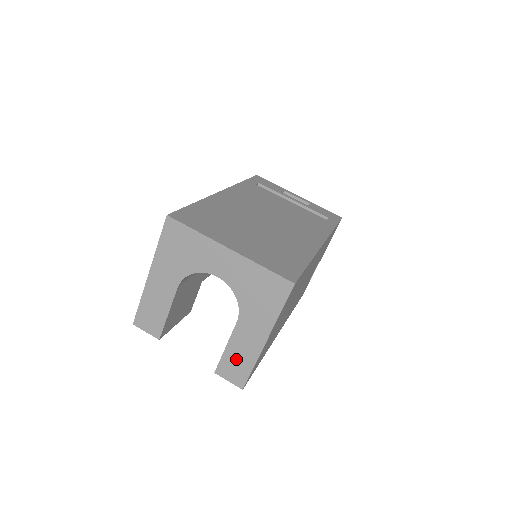
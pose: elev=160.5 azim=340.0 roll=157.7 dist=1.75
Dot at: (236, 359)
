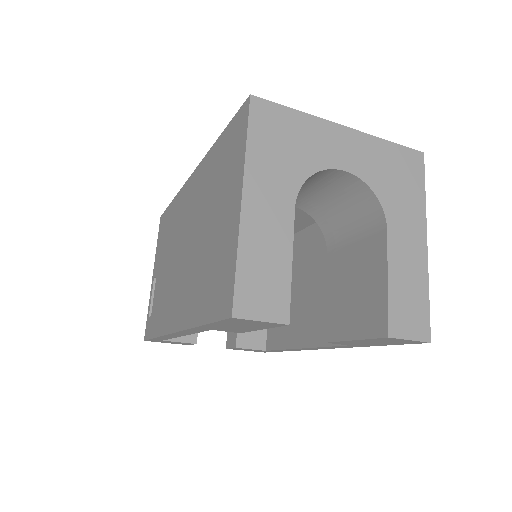
Dot at: (406, 293)
